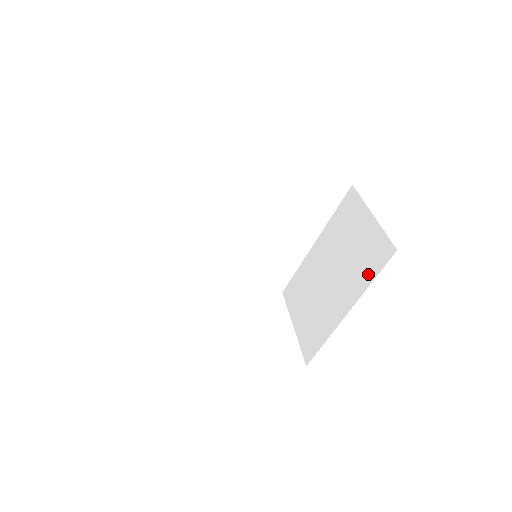
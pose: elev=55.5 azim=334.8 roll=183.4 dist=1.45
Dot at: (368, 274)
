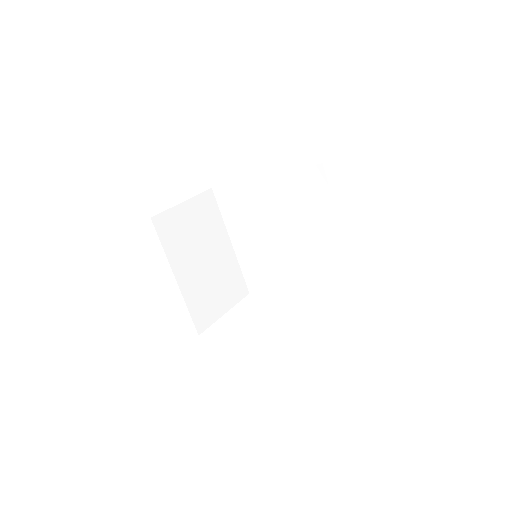
Dot at: occluded
